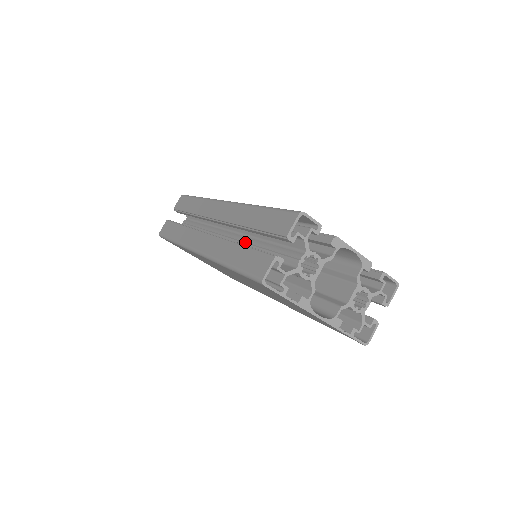
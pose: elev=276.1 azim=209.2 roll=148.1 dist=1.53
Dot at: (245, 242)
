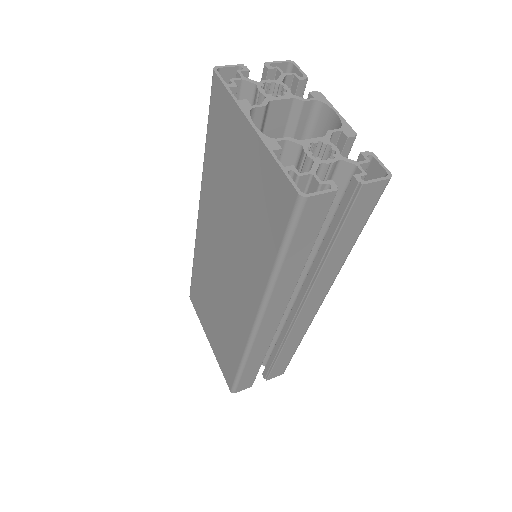
Dot at: occluded
